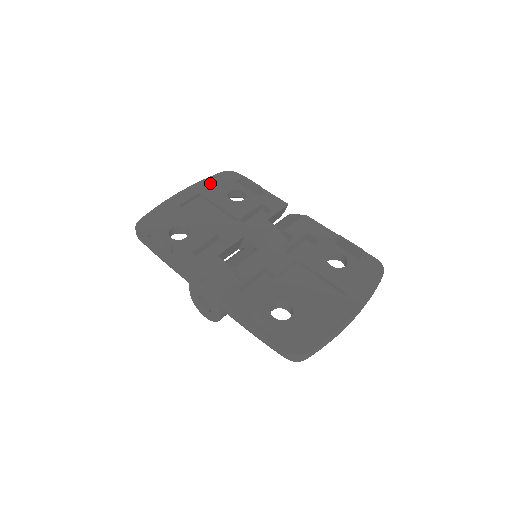
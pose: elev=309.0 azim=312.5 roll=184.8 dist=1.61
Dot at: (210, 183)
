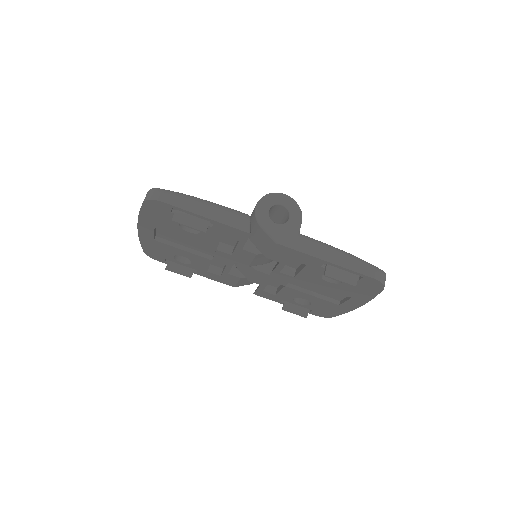
Dot at: (150, 217)
